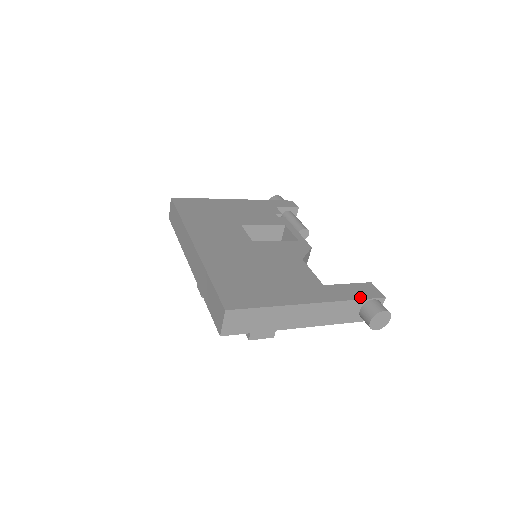
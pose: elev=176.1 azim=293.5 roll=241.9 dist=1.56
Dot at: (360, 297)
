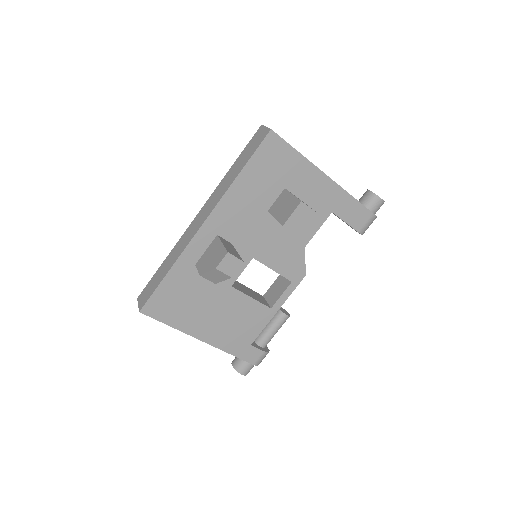
Dot at: occluded
